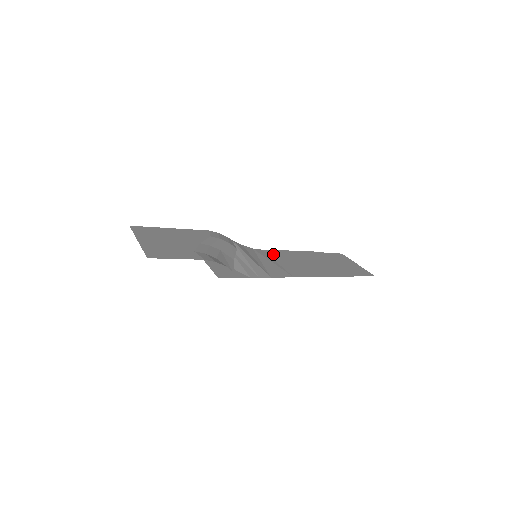
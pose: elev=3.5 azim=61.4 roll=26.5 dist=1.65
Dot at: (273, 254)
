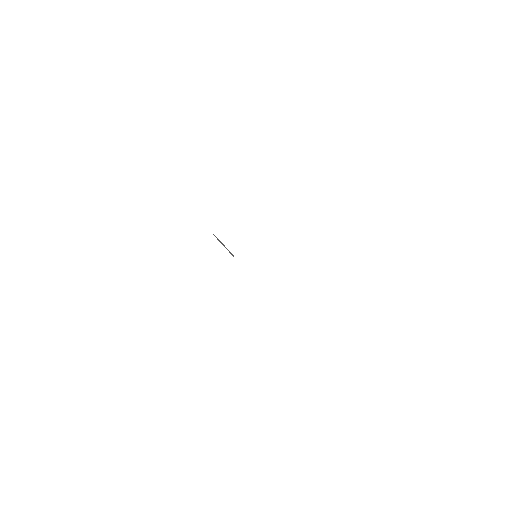
Dot at: occluded
